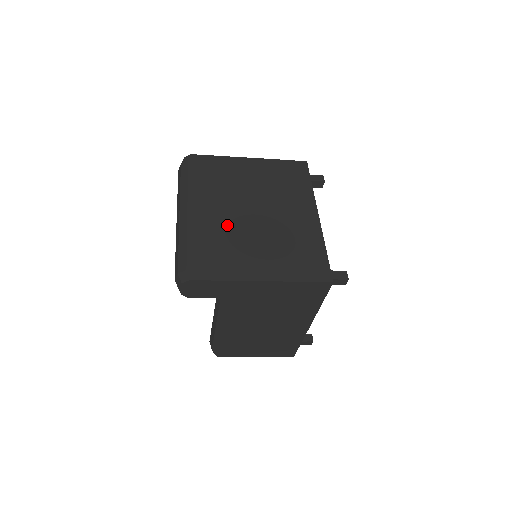
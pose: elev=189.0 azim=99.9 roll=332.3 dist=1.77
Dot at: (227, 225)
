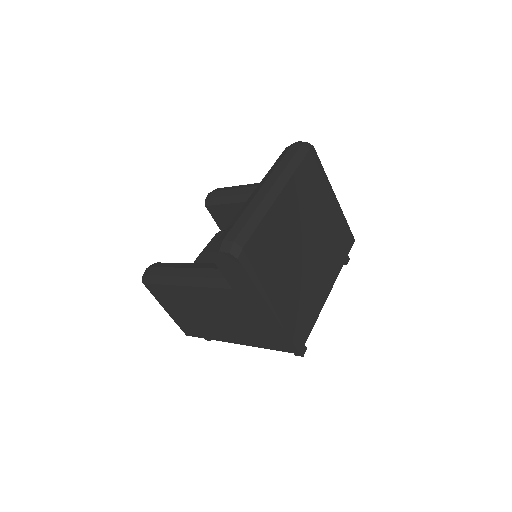
Dot at: (288, 238)
